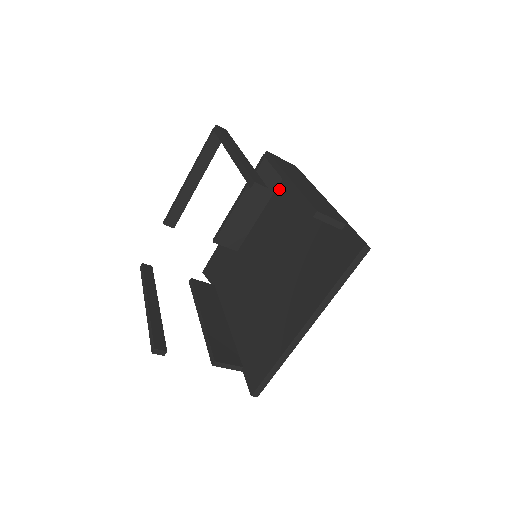
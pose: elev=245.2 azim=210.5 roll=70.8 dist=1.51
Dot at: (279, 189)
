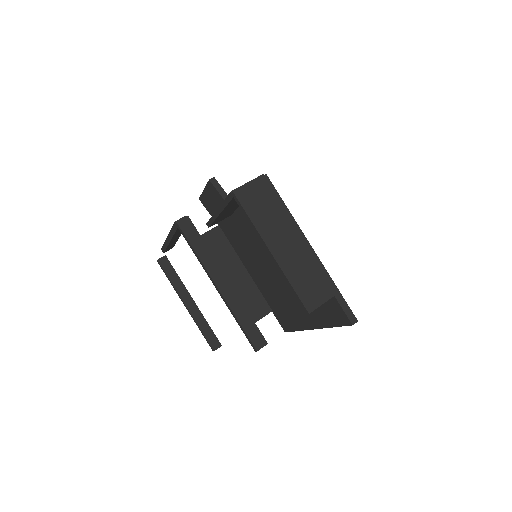
Dot at: occluded
